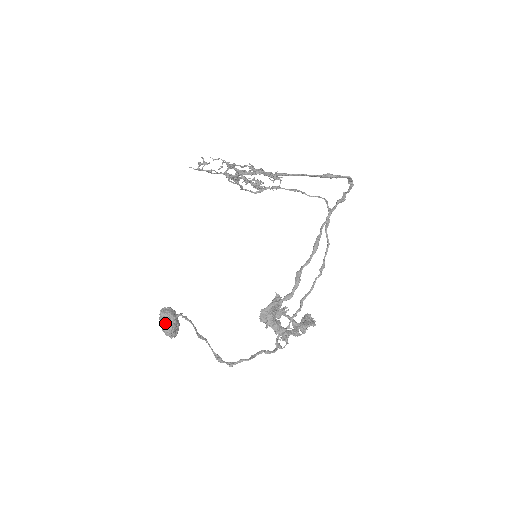
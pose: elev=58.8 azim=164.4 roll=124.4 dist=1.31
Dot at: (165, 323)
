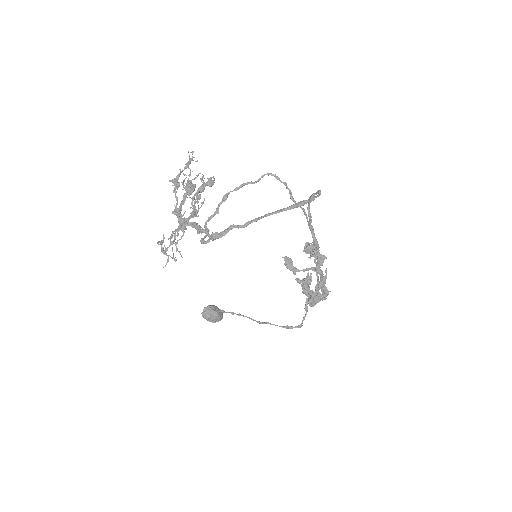
Dot at: (215, 320)
